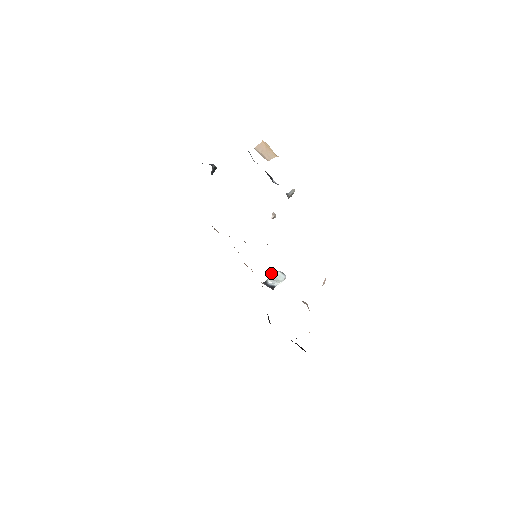
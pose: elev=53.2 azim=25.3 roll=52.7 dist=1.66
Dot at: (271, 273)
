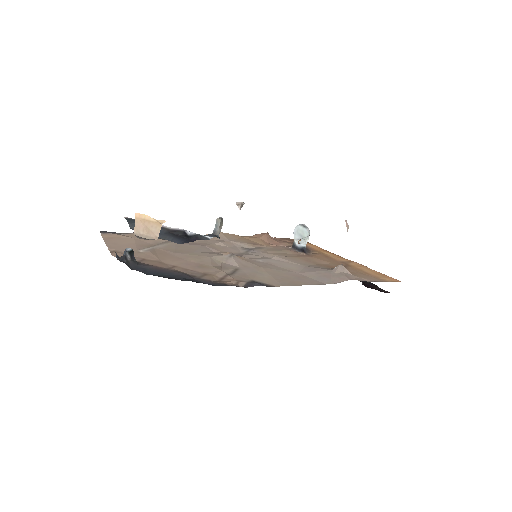
Dot at: occluded
